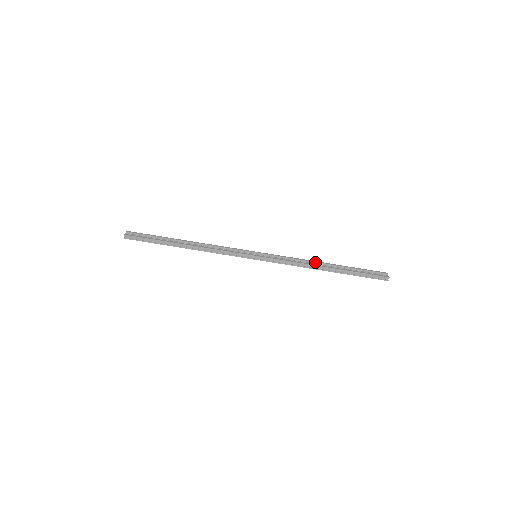
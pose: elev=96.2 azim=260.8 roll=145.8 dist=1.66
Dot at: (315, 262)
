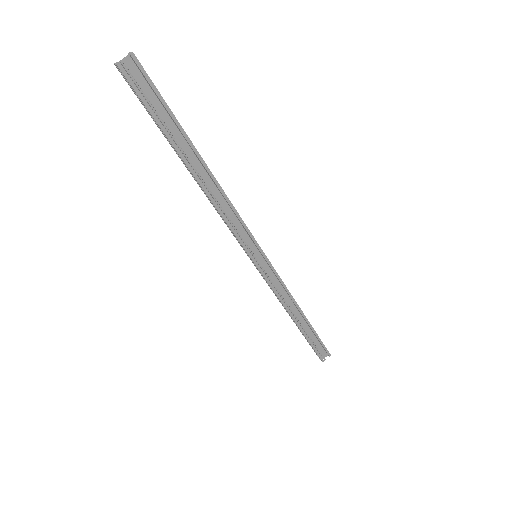
Dot at: (297, 307)
